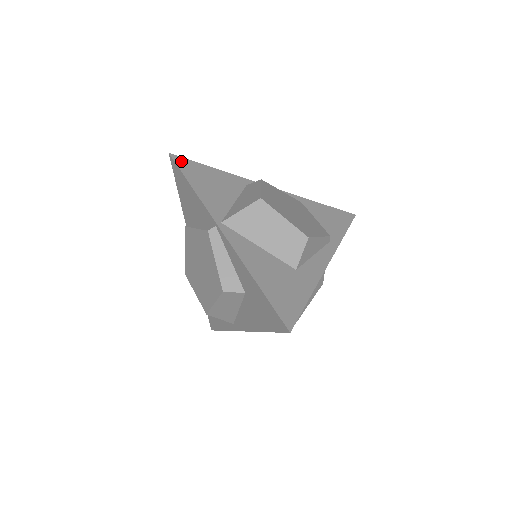
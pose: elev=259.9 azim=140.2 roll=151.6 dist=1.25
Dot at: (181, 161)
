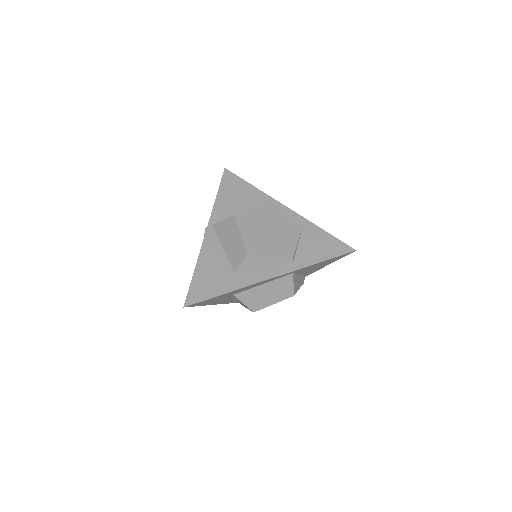
Dot at: (228, 175)
